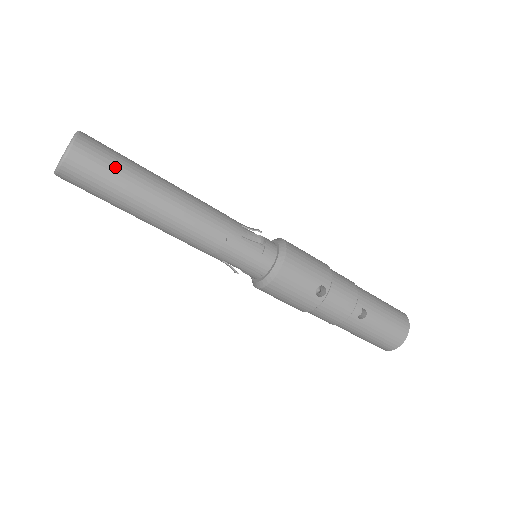
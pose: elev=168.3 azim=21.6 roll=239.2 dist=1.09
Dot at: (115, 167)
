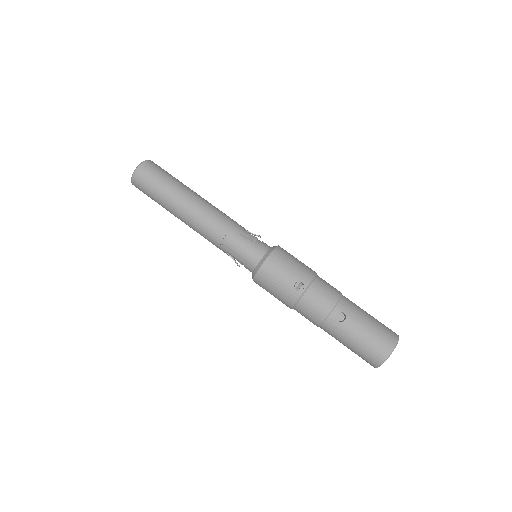
Dot at: (162, 179)
